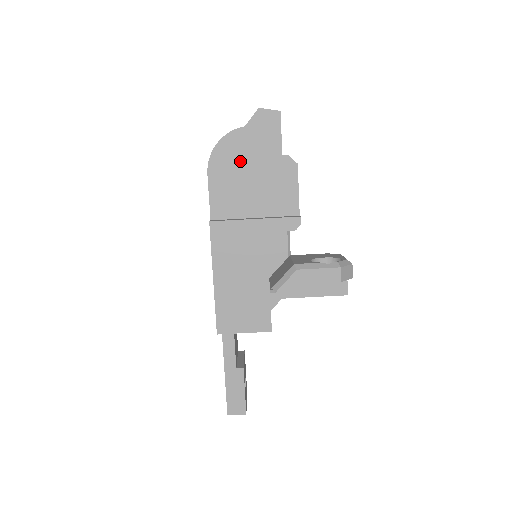
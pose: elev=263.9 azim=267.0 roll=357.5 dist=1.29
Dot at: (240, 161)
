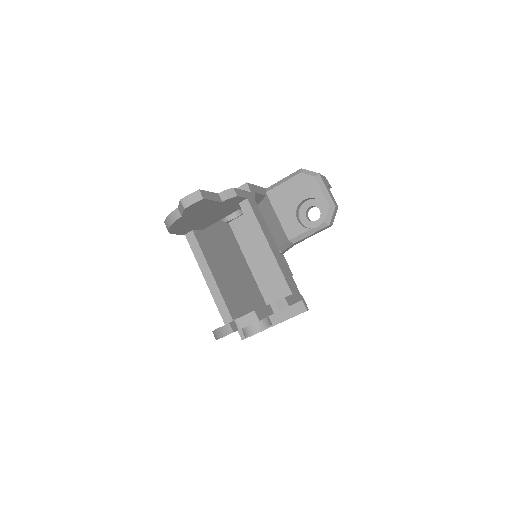
Dot at: occluded
